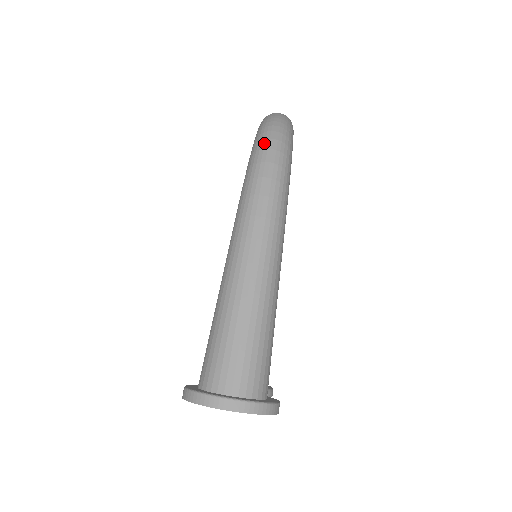
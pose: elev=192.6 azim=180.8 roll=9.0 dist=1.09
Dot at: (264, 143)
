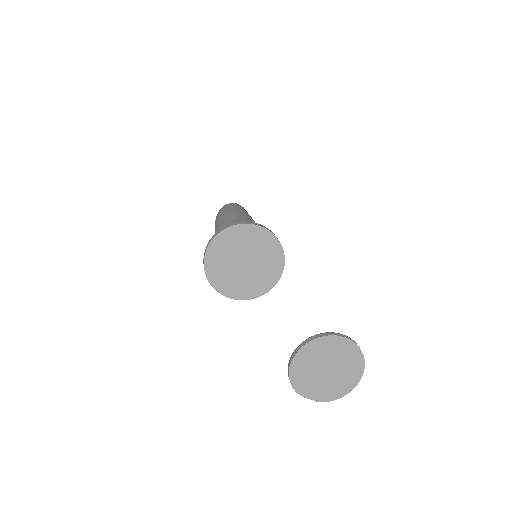
Dot at: occluded
